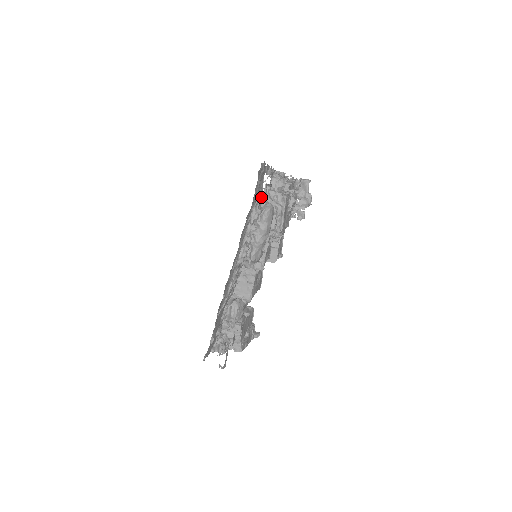
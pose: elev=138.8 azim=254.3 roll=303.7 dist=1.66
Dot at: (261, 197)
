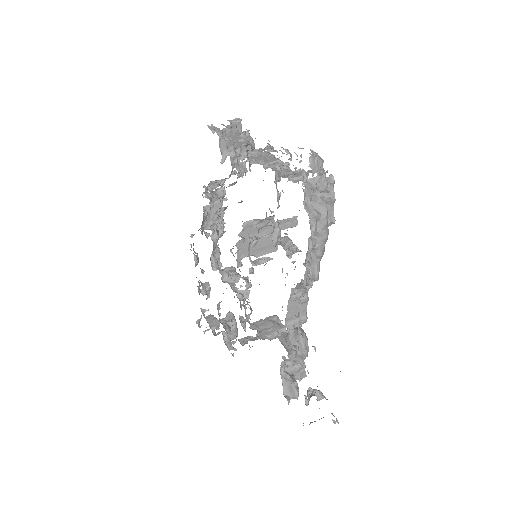
Dot at: (307, 195)
